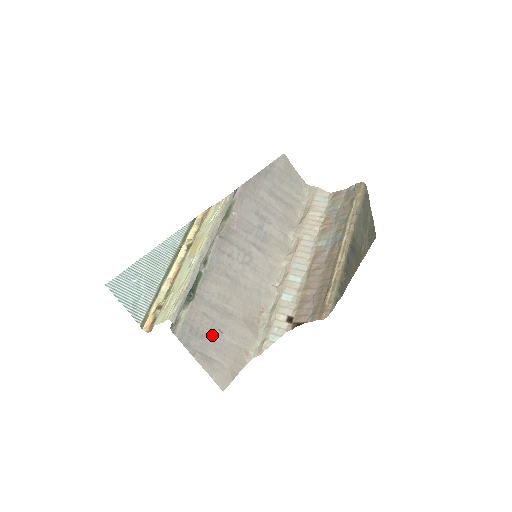
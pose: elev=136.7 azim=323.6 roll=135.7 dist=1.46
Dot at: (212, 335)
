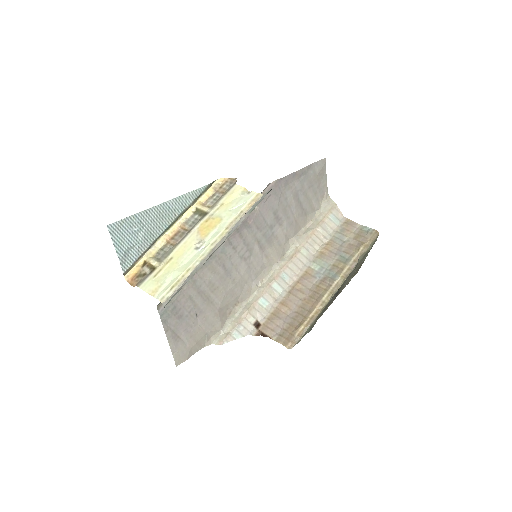
Dot at: (188, 317)
